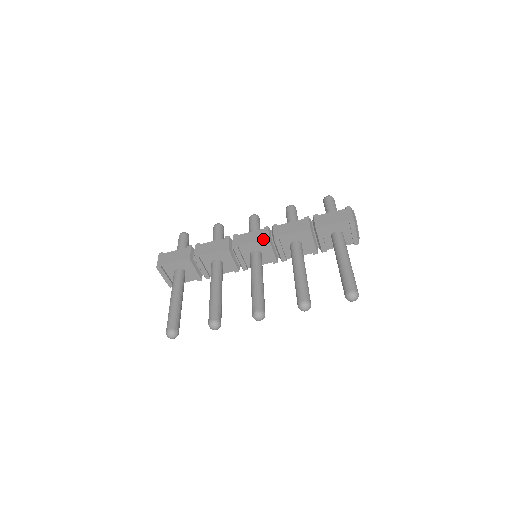
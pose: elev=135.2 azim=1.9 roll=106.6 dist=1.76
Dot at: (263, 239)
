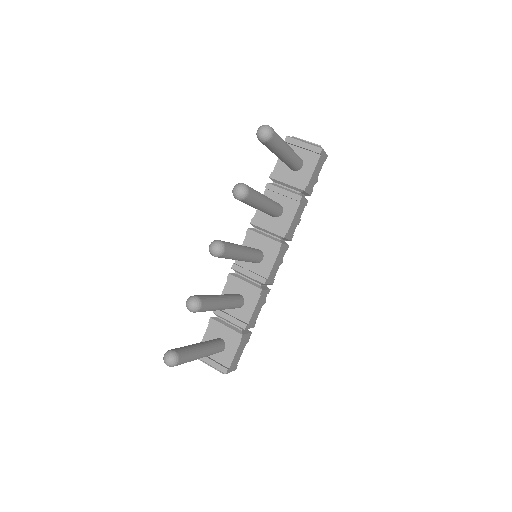
Dot at: (246, 235)
